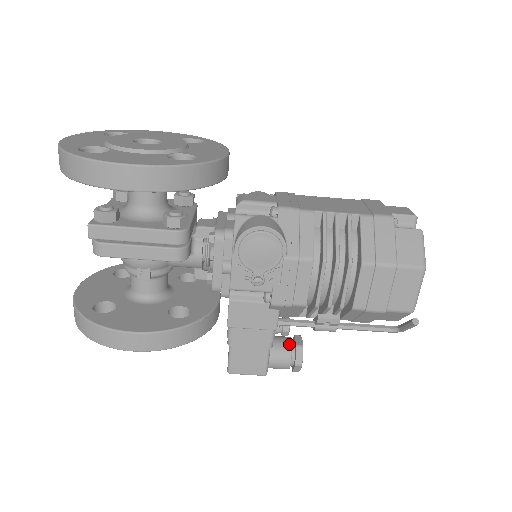
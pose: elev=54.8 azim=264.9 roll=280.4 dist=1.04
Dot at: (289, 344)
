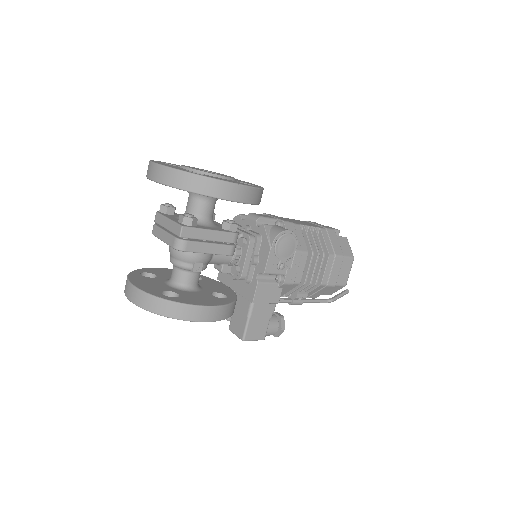
Dot at: (275, 316)
